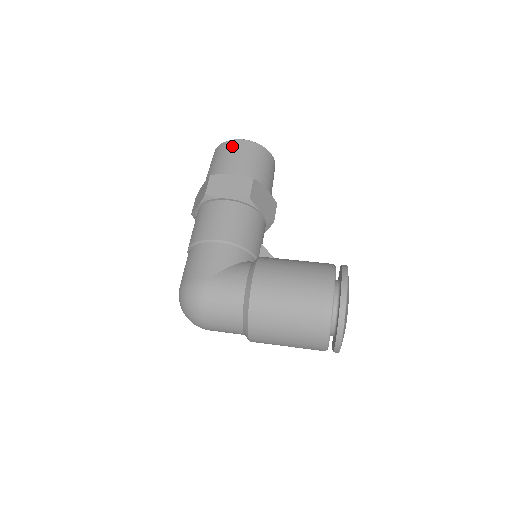
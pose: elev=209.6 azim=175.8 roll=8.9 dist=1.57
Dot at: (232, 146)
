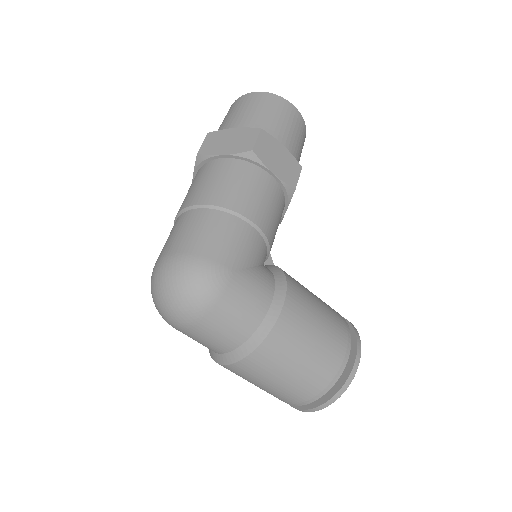
Dot at: (285, 108)
